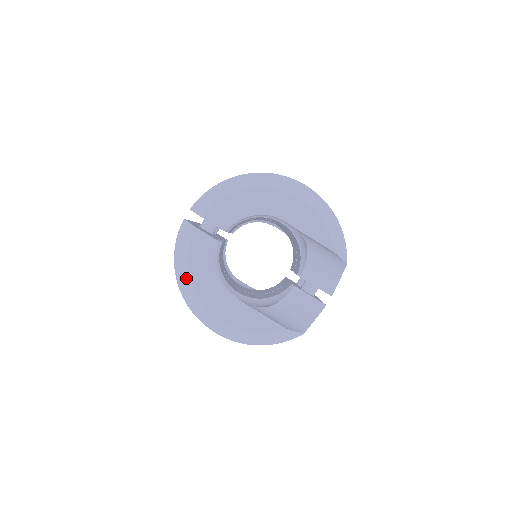
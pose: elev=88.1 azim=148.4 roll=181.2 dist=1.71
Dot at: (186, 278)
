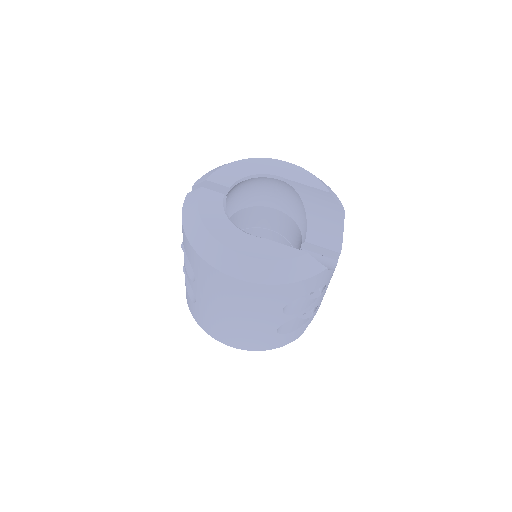
Dot at: (198, 227)
